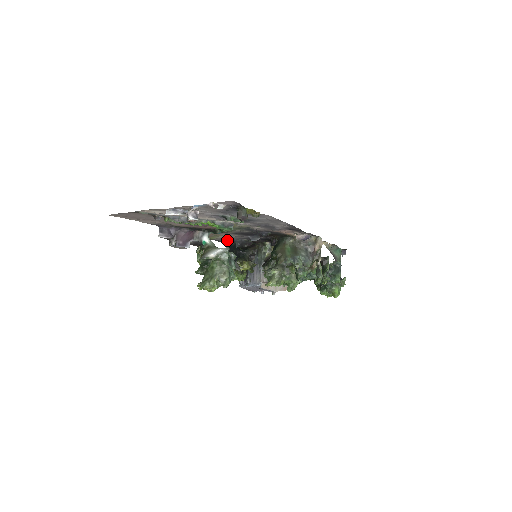
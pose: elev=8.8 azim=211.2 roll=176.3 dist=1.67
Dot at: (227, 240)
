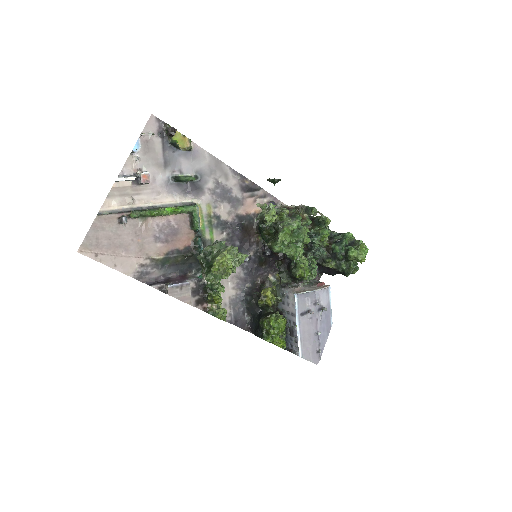
Dot at: (237, 308)
